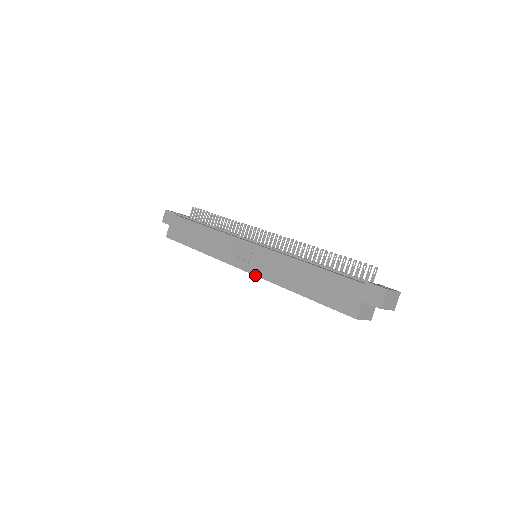
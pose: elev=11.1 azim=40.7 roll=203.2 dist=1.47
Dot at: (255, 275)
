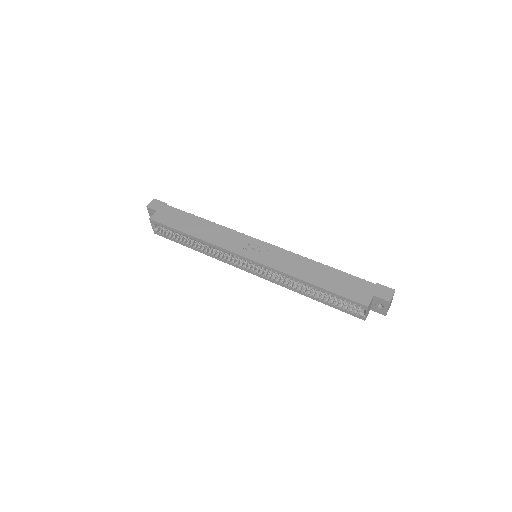
Dot at: (263, 264)
